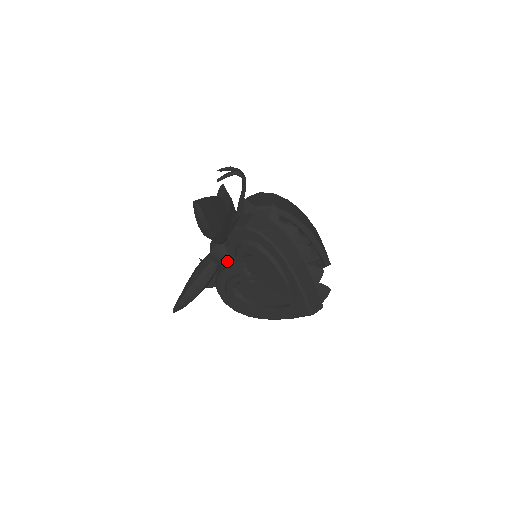
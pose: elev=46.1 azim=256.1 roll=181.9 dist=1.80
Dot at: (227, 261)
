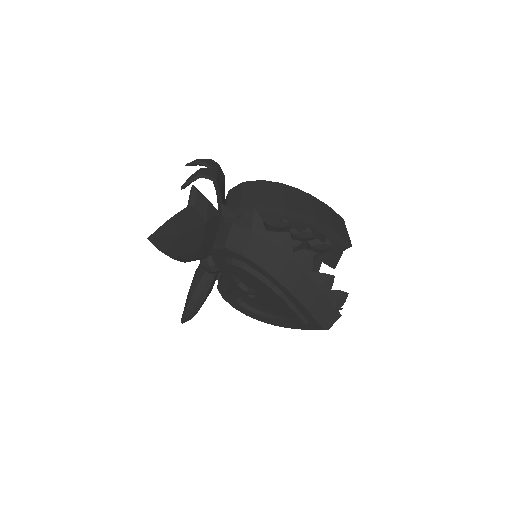
Dot at: occluded
